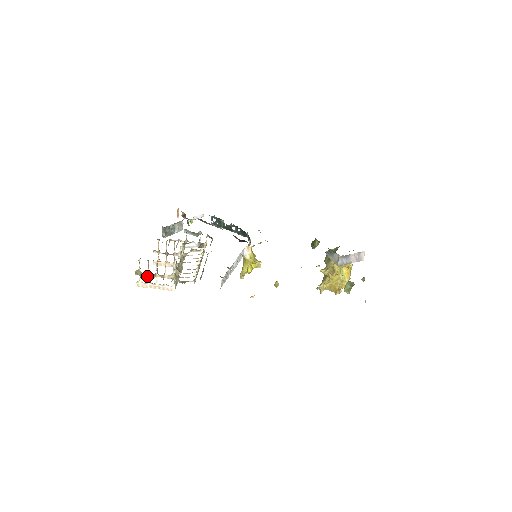
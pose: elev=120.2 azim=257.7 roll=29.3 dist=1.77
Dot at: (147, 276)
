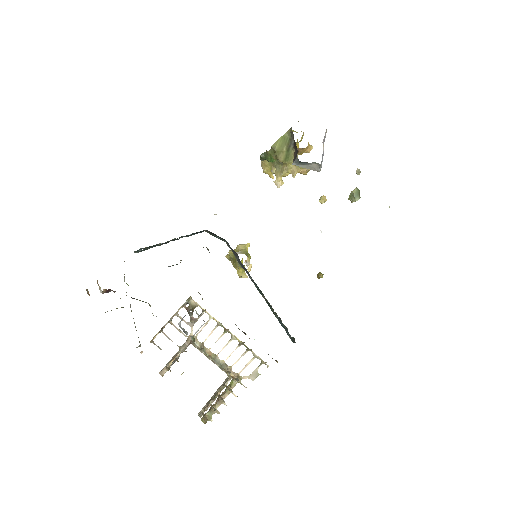
Dot at: (218, 412)
